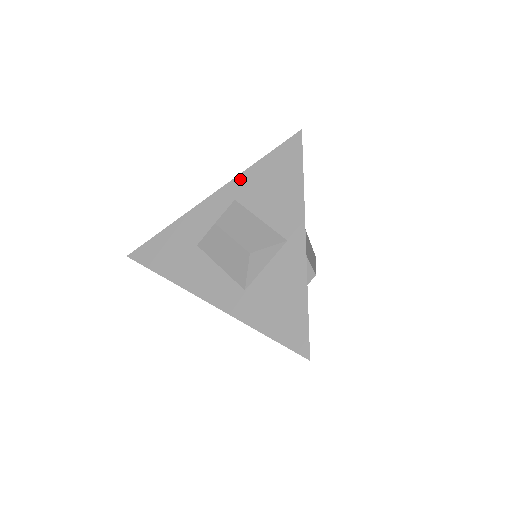
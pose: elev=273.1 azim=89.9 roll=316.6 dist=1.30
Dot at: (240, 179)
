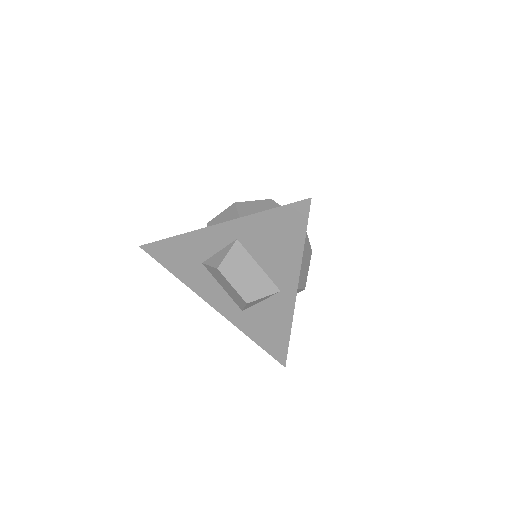
Dot at: (243, 222)
